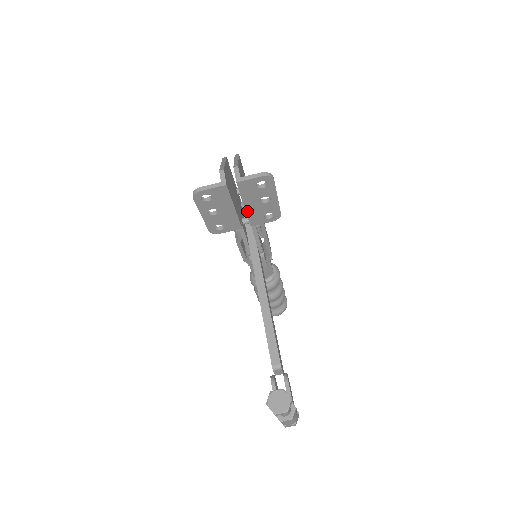
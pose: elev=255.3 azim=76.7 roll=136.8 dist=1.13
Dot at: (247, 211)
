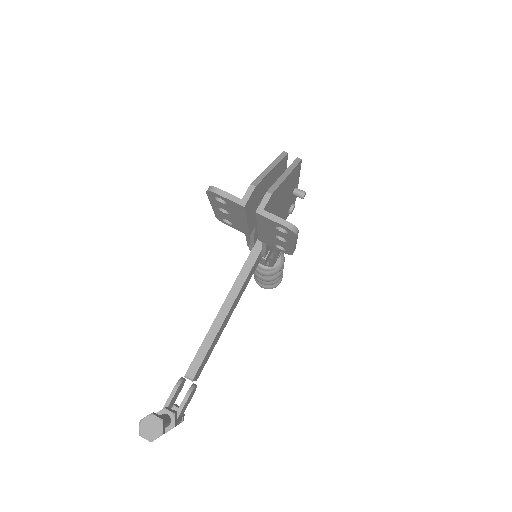
Dot at: (259, 232)
